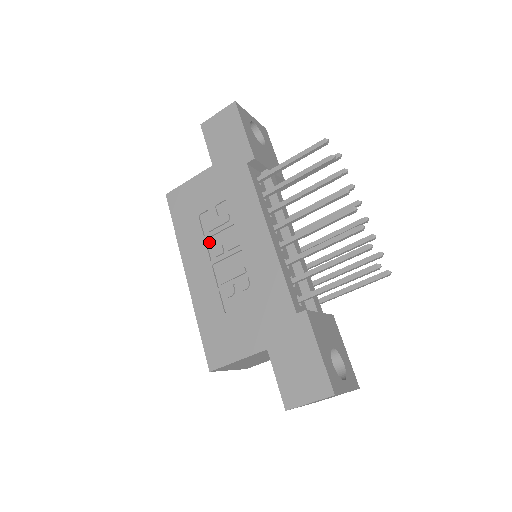
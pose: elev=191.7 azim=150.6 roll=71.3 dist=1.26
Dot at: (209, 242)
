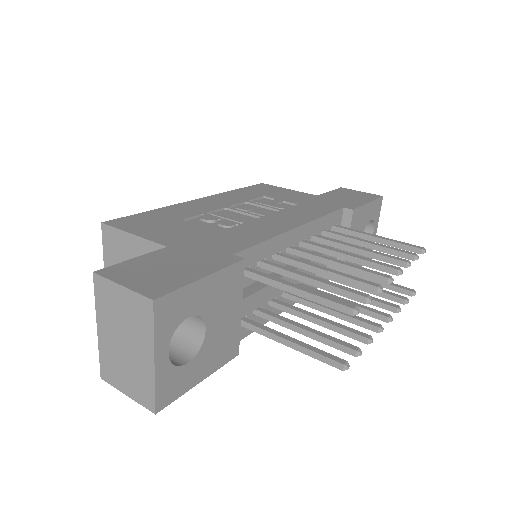
Dot at: (246, 205)
